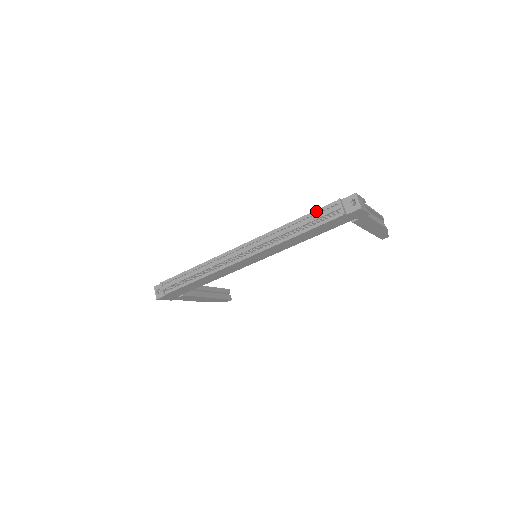
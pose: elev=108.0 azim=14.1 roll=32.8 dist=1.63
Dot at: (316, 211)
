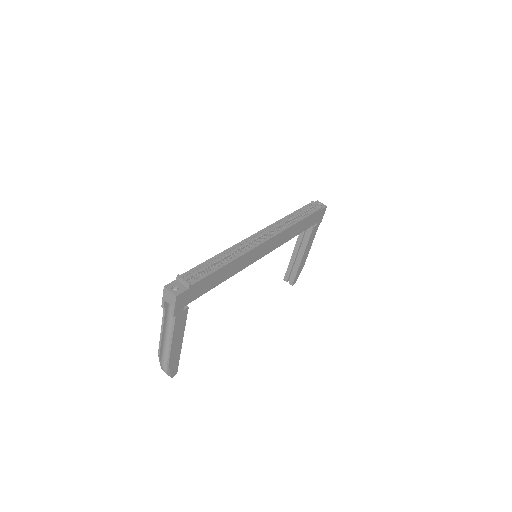
Dot at: (301, 208)
